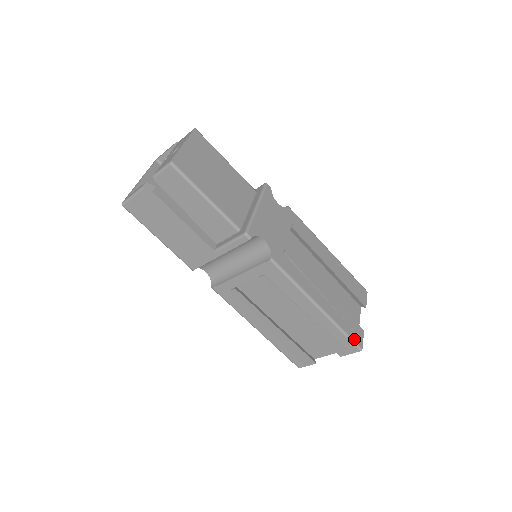
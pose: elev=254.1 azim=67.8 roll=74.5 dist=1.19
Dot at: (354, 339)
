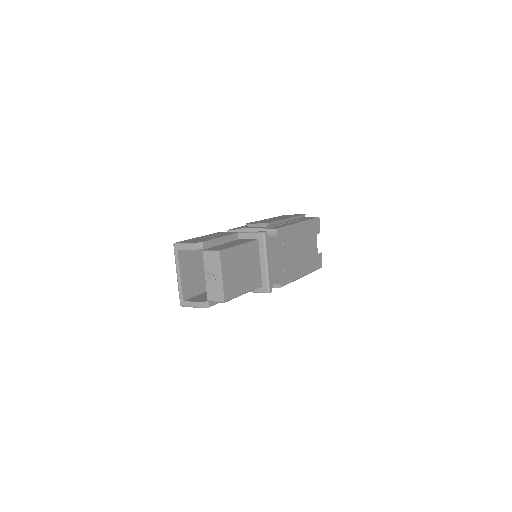
Dot at: (319, 267)
